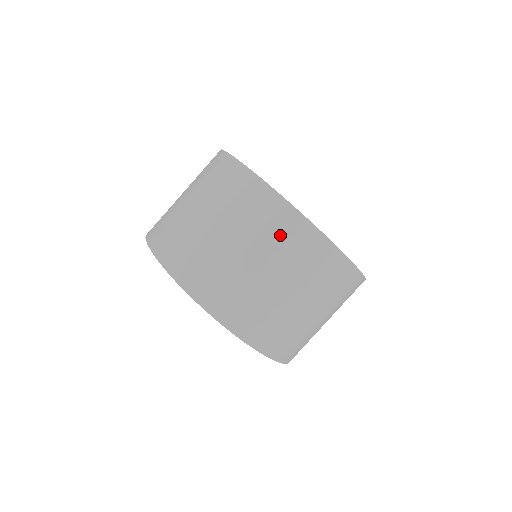
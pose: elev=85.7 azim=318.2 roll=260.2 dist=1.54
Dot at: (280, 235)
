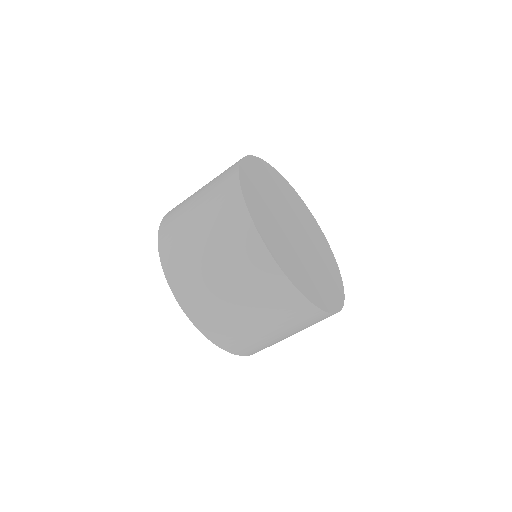
Dot at: (296, 318)
